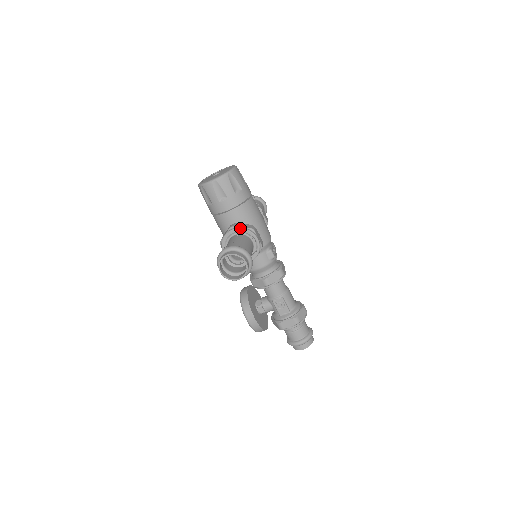
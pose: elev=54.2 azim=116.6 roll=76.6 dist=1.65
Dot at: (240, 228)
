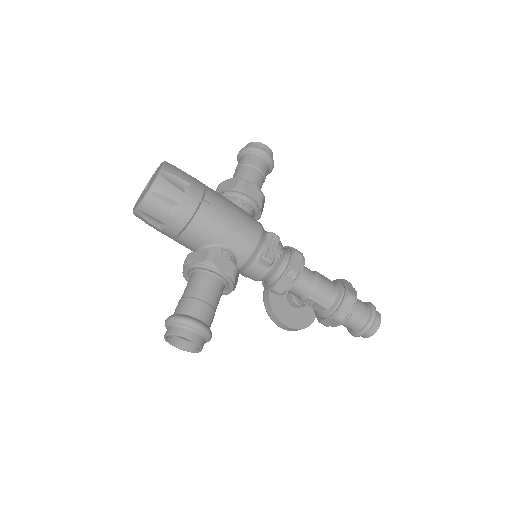
Dot at: (192, 266)
